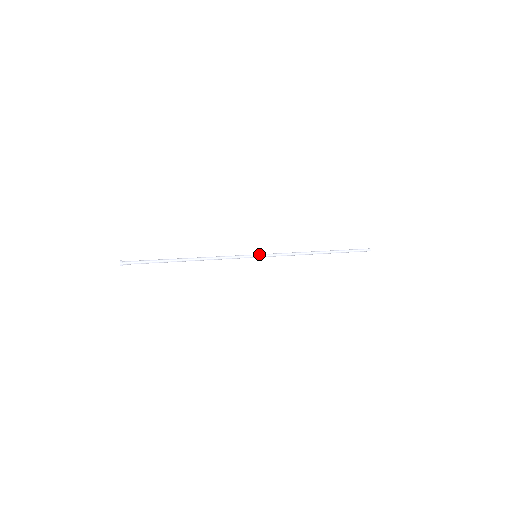
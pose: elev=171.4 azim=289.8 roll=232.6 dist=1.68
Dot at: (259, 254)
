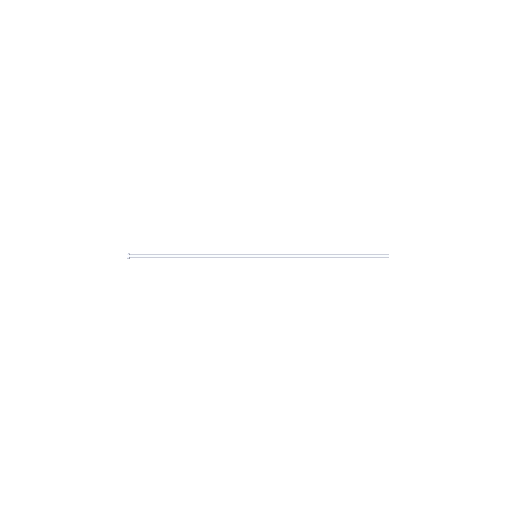
Dot at: (259, 255)
